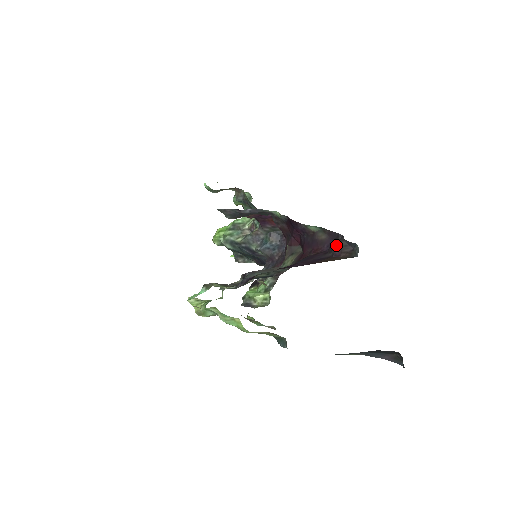
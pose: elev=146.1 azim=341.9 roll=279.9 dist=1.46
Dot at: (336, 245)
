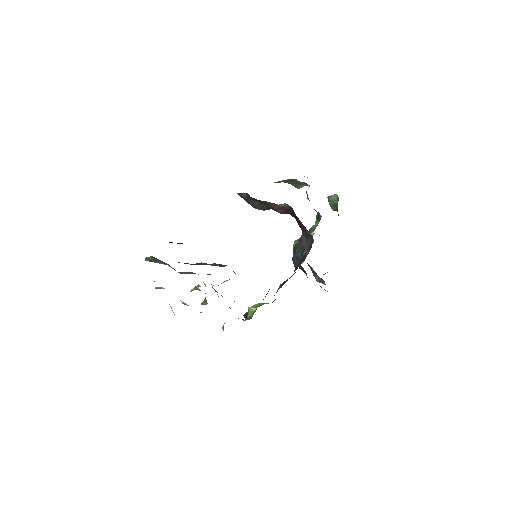
Dot at: occluded
